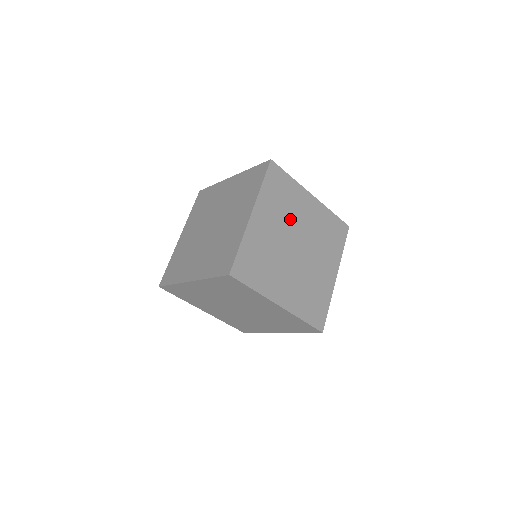
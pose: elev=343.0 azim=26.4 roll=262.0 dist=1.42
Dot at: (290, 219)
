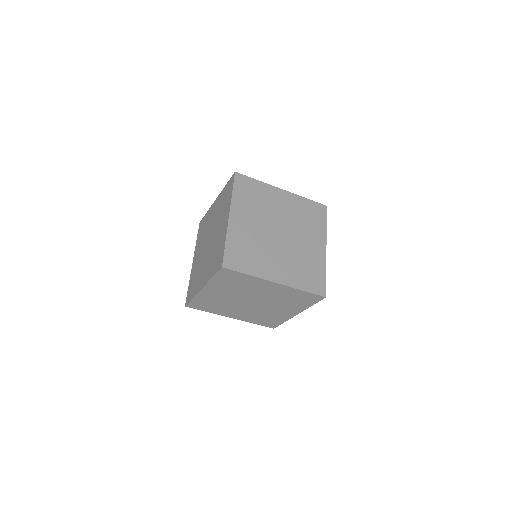
Dot at: (266, 213)
